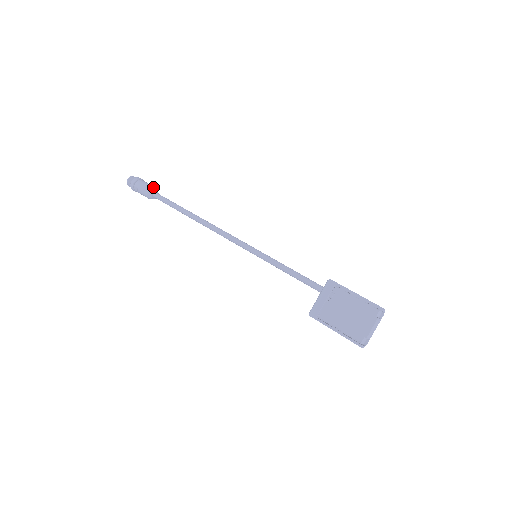
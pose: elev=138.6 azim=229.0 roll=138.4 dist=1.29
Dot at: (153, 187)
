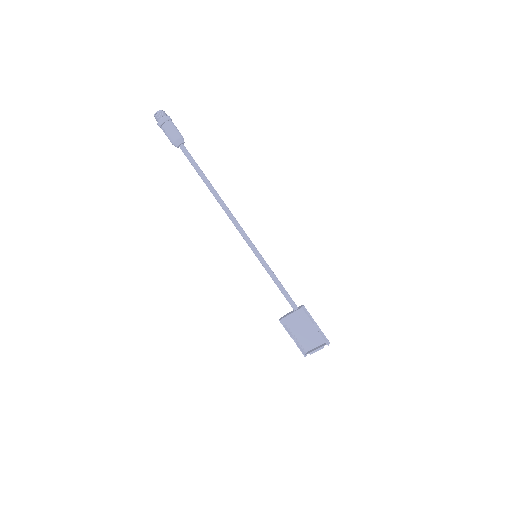
Dot at: (181, 138)
